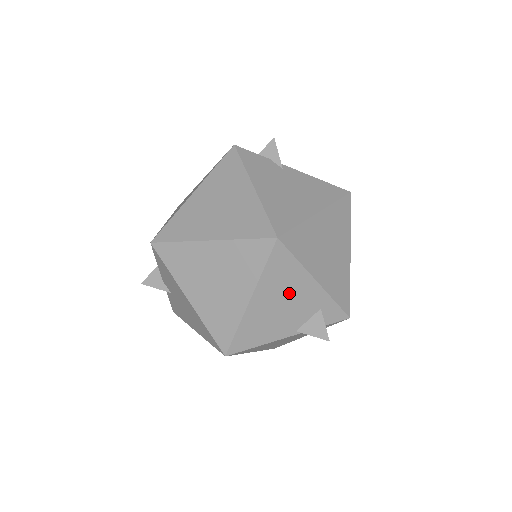
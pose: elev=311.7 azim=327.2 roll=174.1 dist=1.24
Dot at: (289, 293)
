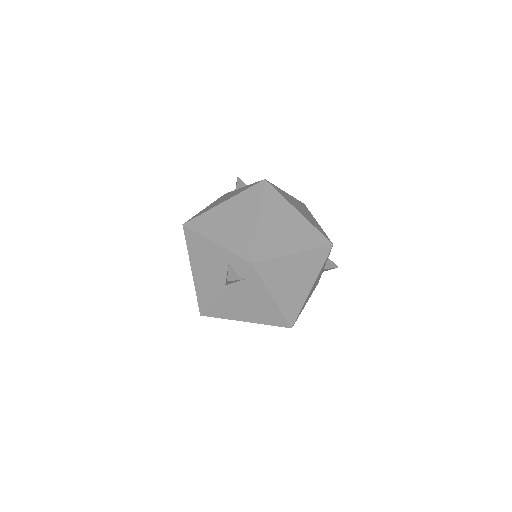
Dot at: (206, 257)
